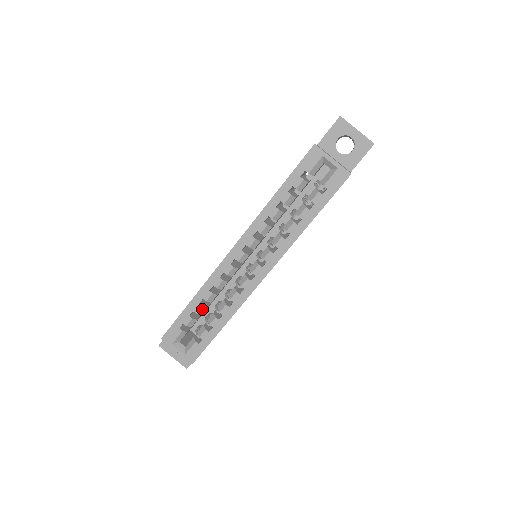
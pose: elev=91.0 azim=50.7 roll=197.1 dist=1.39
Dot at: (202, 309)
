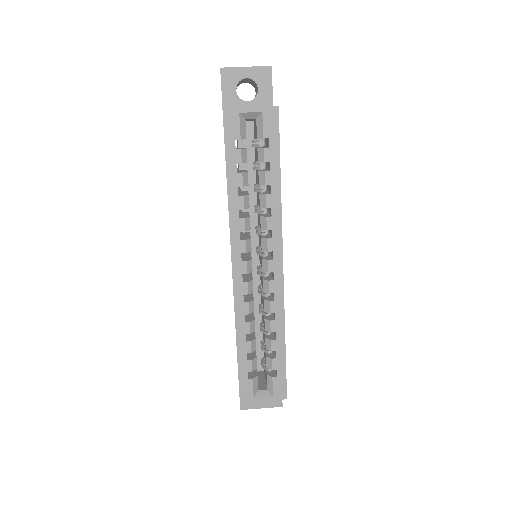
Dot at: (253, 344)
